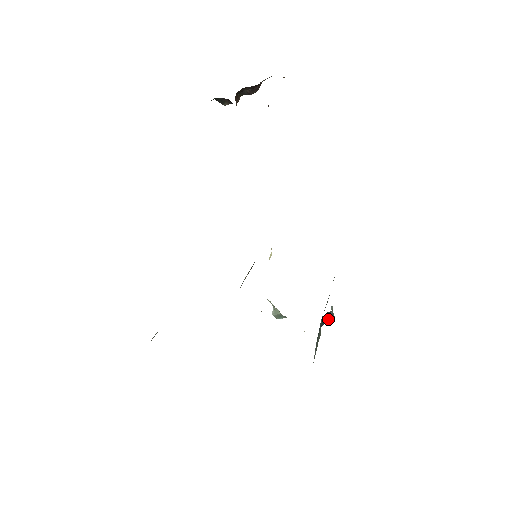
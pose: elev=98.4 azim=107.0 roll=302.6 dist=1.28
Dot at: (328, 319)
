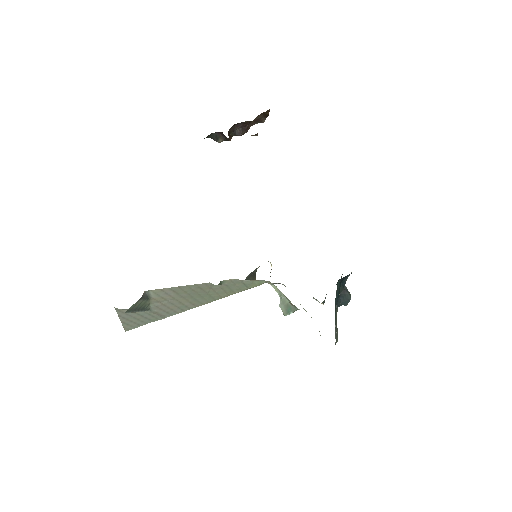
Dot at: (343, 294)
